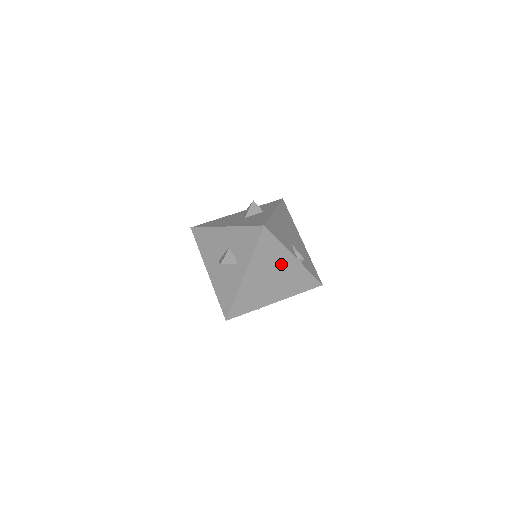
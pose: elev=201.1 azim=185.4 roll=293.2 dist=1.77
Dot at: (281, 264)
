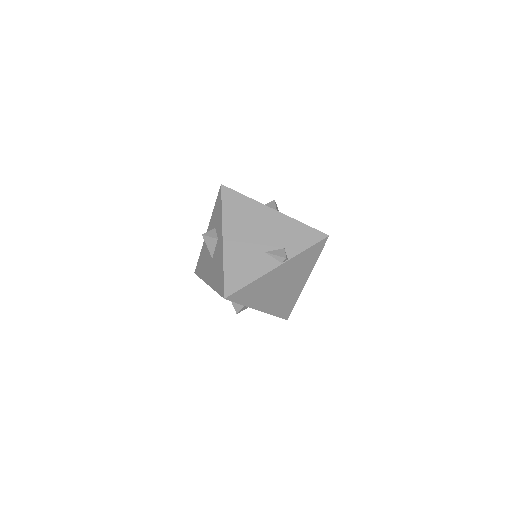
Dot at: (274, 279)
